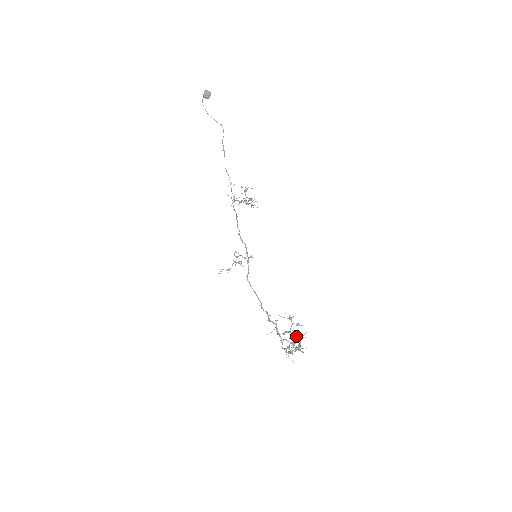
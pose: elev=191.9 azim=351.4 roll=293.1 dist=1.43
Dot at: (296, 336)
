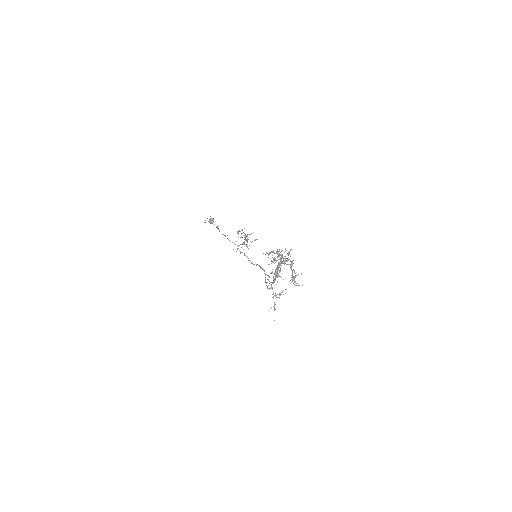
Dot at: occluded
